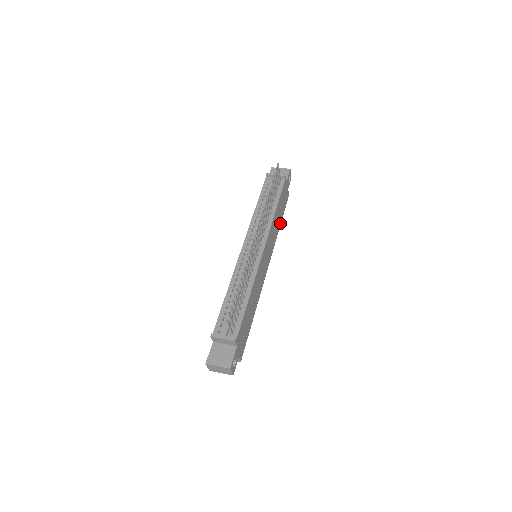
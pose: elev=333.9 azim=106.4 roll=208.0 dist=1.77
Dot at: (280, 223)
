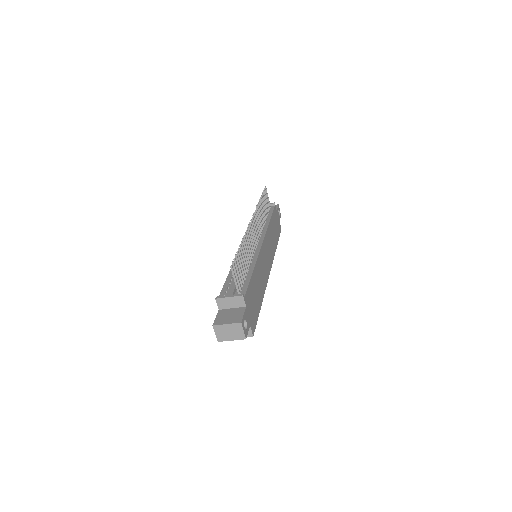
Dot at: (276, 244)
